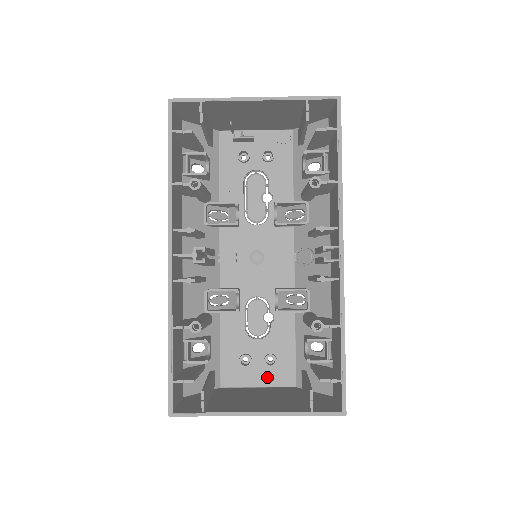
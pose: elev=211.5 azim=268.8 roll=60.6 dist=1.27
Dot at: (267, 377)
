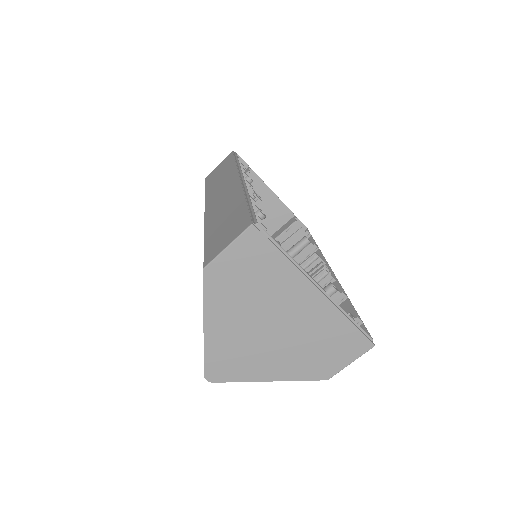
Dot at: occluded
